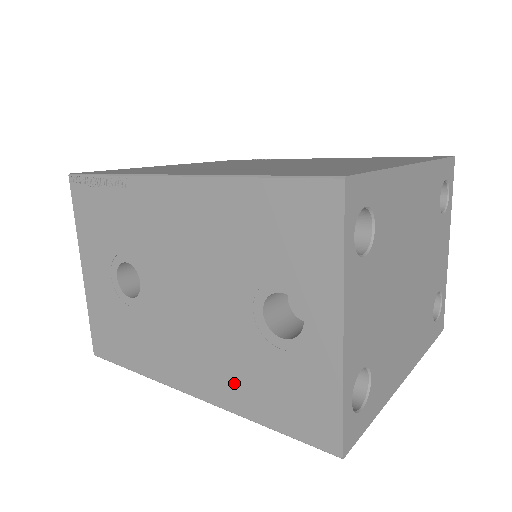
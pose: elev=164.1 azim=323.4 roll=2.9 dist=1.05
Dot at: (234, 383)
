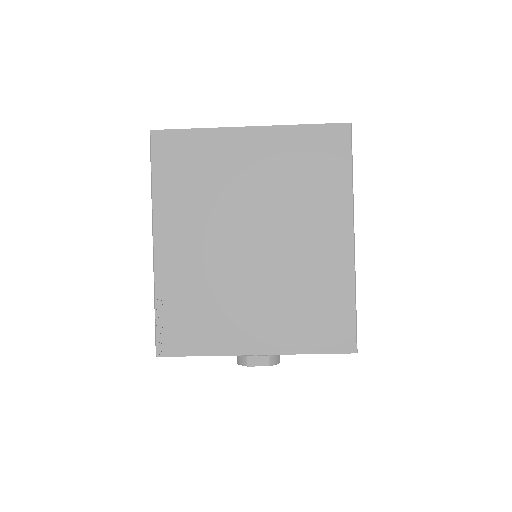
Dot at: occluded
